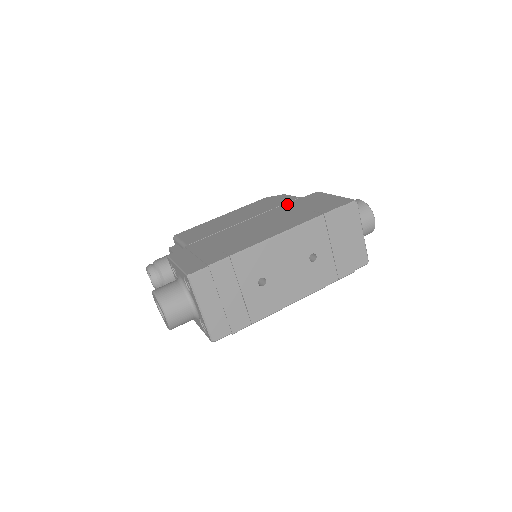
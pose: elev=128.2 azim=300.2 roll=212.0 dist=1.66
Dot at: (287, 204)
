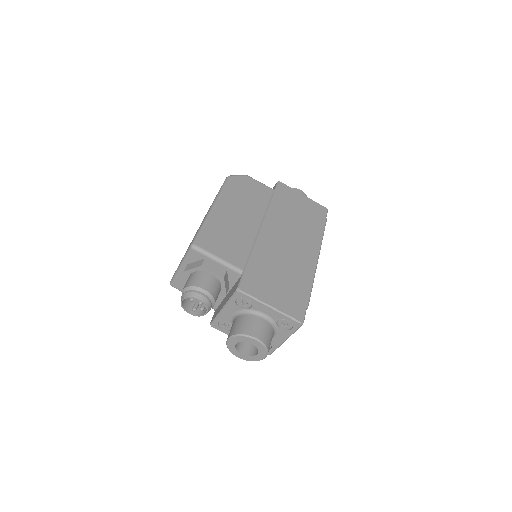
Dot at: (275, 202)
